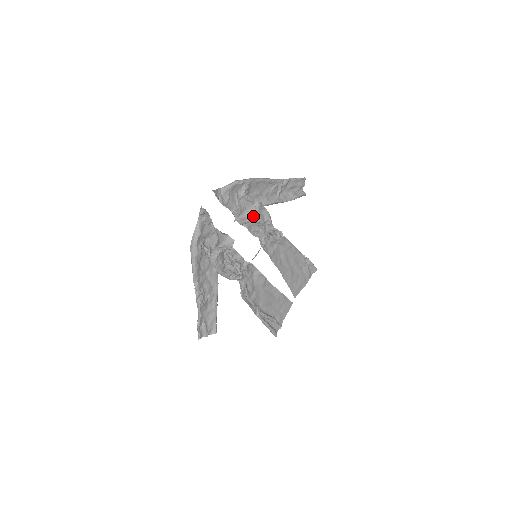
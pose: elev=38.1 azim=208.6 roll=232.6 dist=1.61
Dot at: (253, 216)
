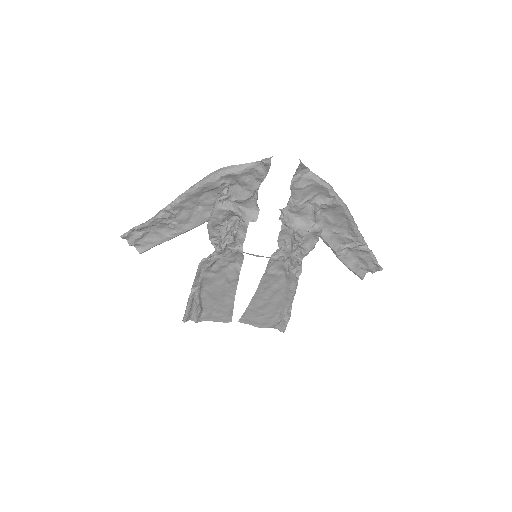
Dot at: (299, 229)
